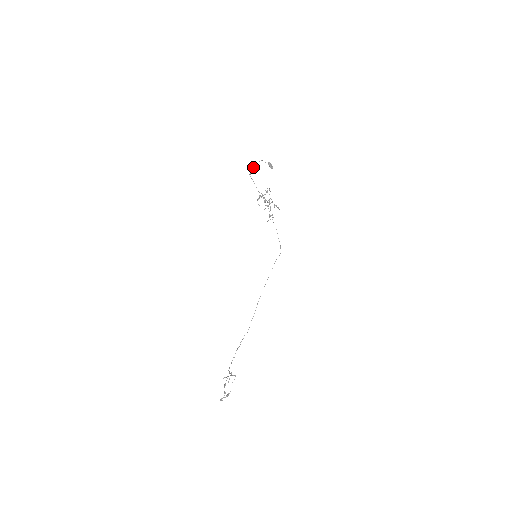
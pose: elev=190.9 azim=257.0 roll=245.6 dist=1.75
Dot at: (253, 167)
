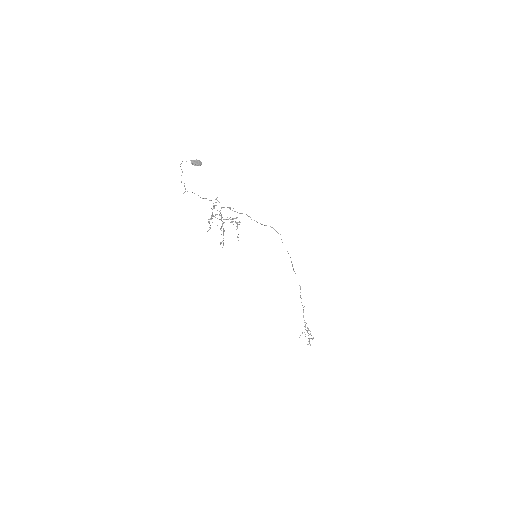
Dot at: occluded
